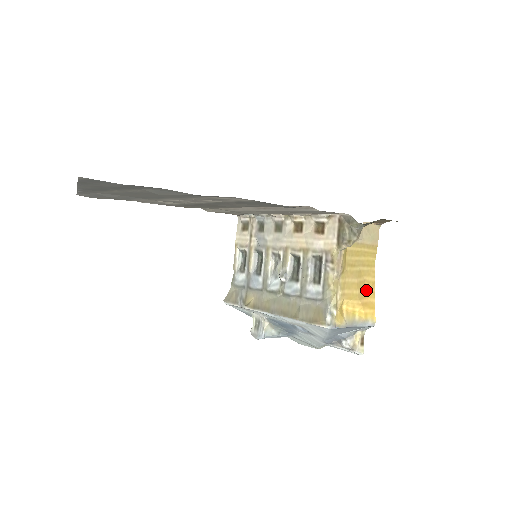
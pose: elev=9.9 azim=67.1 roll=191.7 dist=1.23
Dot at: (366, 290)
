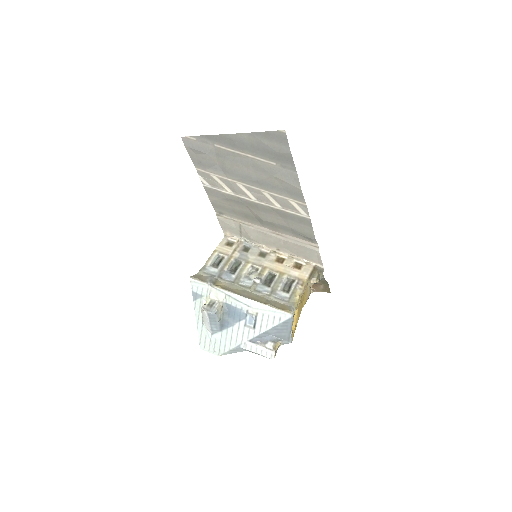
Dot at: (297, 318)
